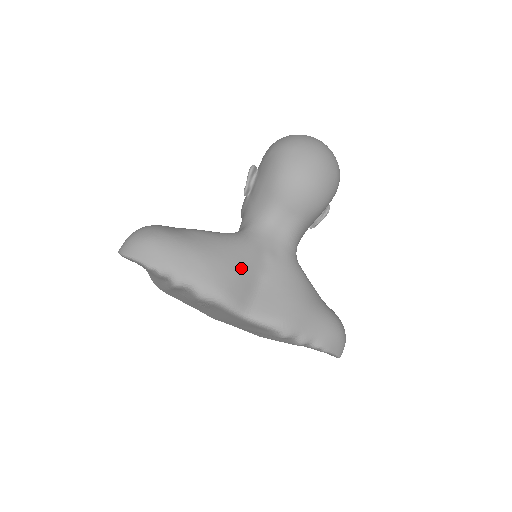
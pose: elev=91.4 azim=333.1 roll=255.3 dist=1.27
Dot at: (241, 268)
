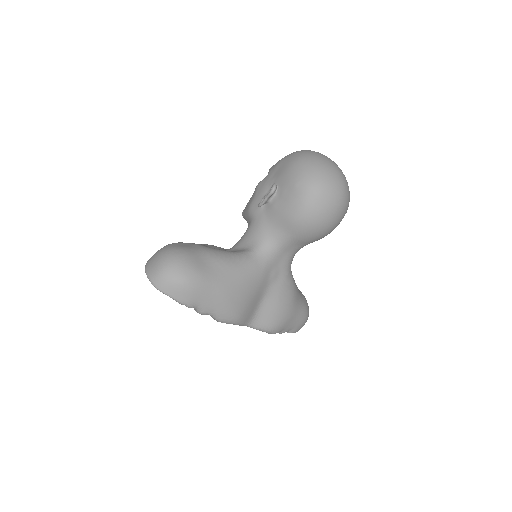
Dot at: (252, 295)
